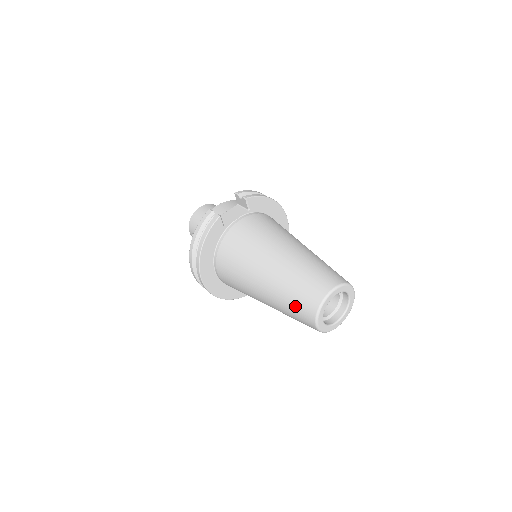
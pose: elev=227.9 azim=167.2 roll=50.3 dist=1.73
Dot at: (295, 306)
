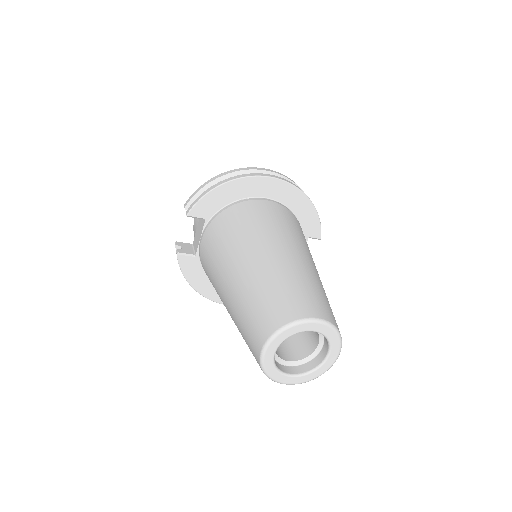
Dot at: occluded
